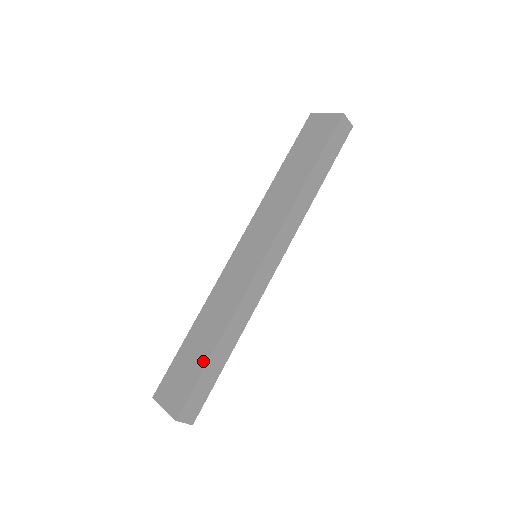
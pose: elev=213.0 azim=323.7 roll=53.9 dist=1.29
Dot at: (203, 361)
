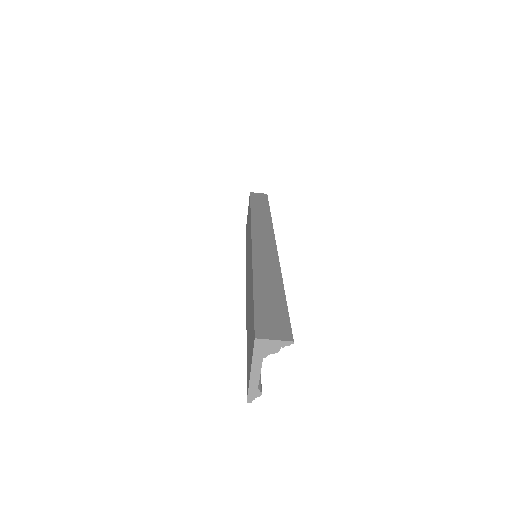
Dot at: (252, 300)
